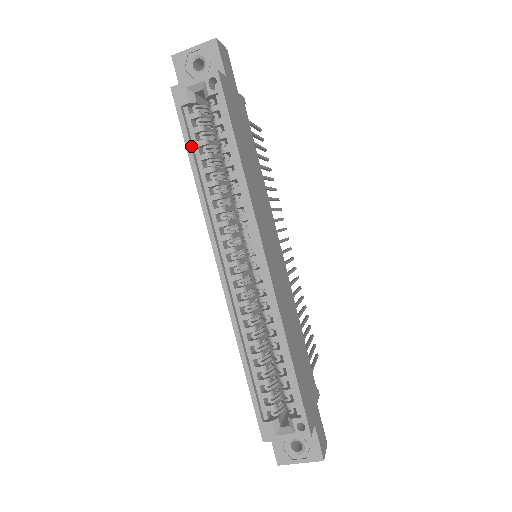
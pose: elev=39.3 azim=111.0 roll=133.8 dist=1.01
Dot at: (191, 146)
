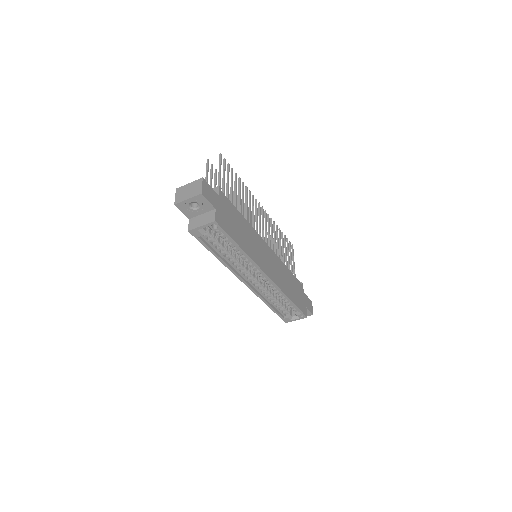
Dot at: (211, 249)
